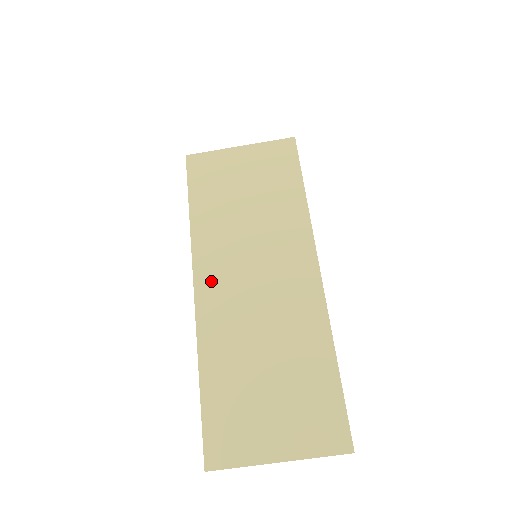
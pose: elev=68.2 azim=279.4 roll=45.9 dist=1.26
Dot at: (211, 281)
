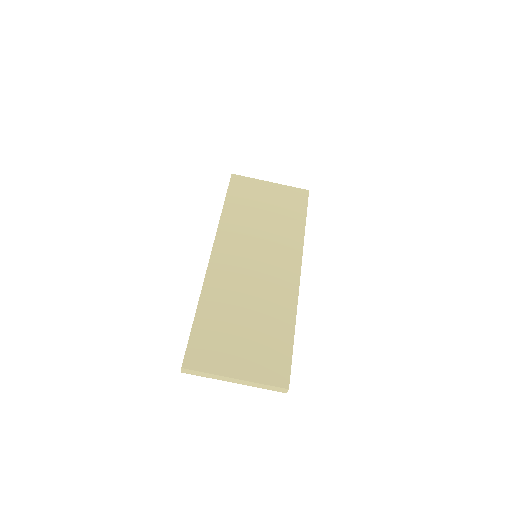
Dot at: (224, 254)
